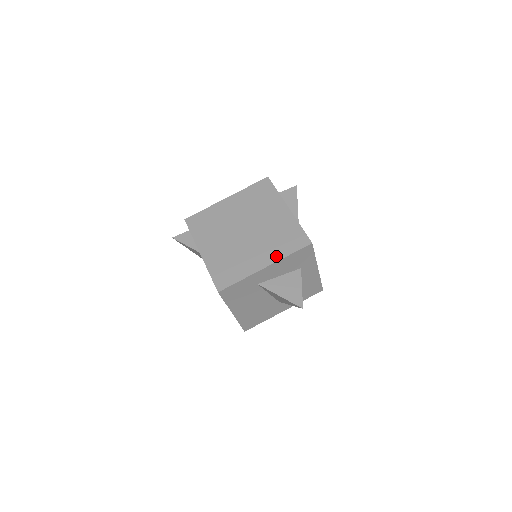
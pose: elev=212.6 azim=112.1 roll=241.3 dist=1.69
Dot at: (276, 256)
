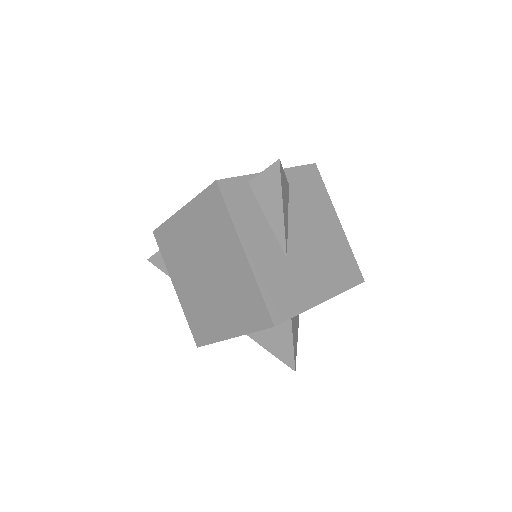
Dot at: (239, 328)
